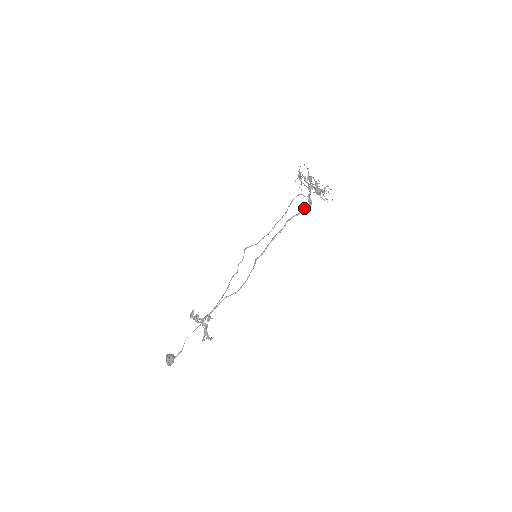
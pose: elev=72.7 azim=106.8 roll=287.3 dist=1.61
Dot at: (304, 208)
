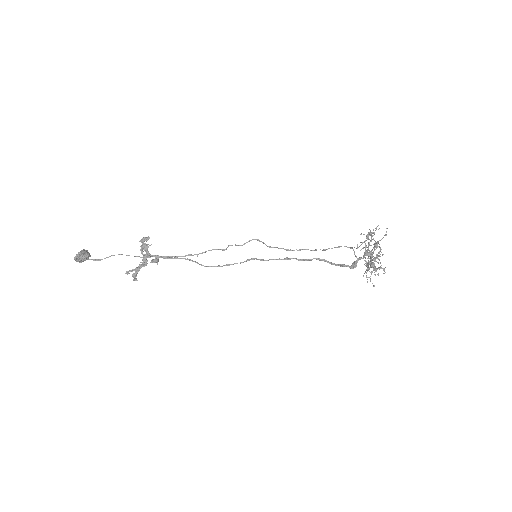
Dot at: (343, 264)
